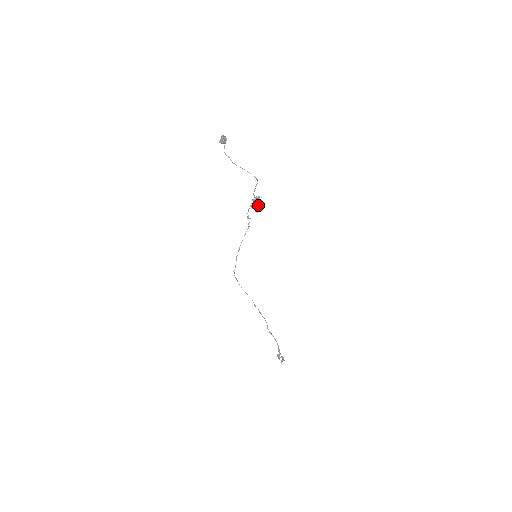
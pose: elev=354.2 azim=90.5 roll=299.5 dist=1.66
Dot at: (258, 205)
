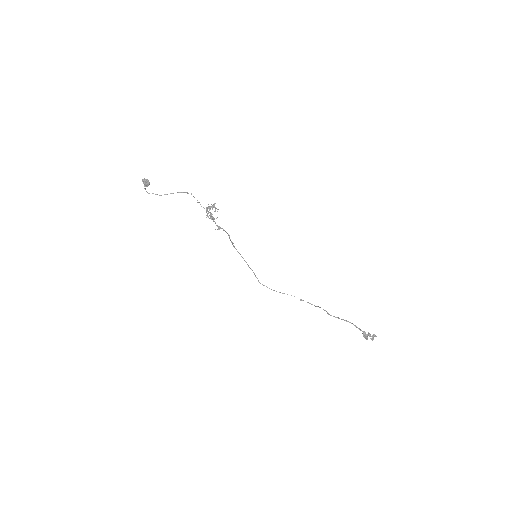
Dot at: (211, 213)
